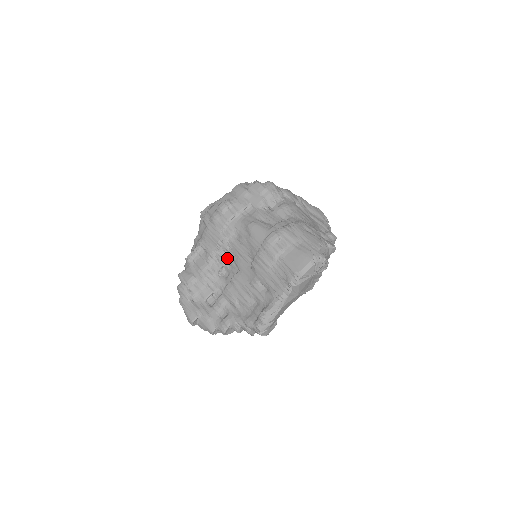
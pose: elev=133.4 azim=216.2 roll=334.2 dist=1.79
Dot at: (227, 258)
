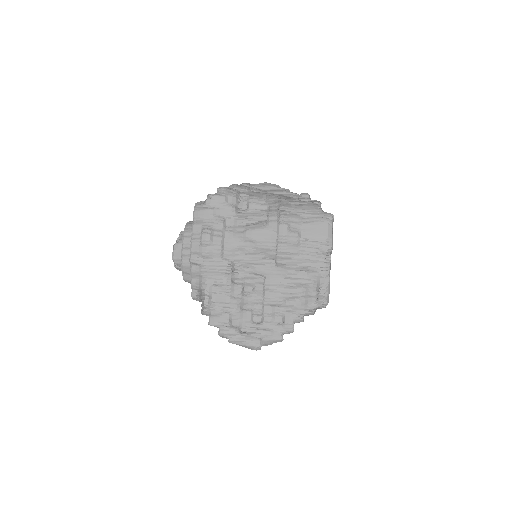
Dot at: (242, 276)
